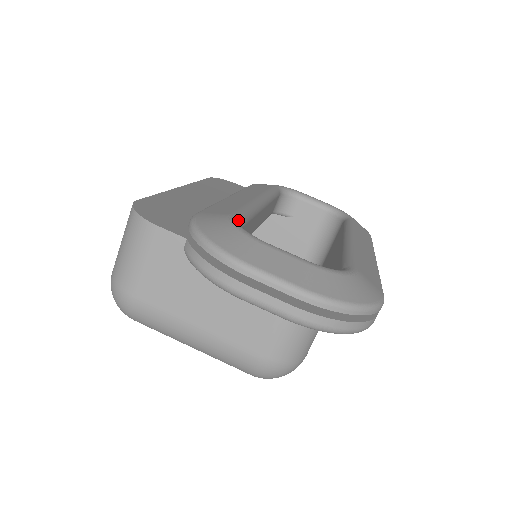
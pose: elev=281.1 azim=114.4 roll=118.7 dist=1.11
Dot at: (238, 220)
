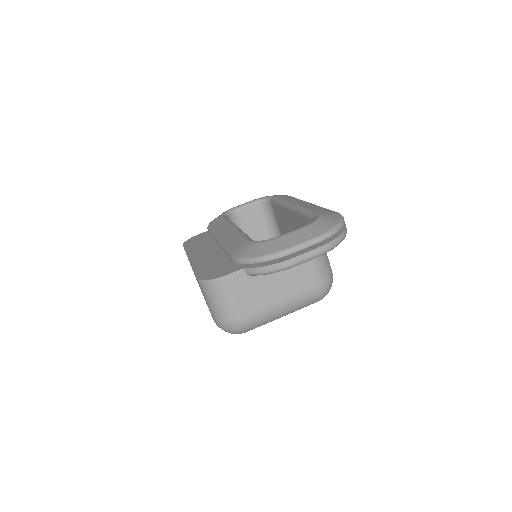
Dot at: (253, 241)
